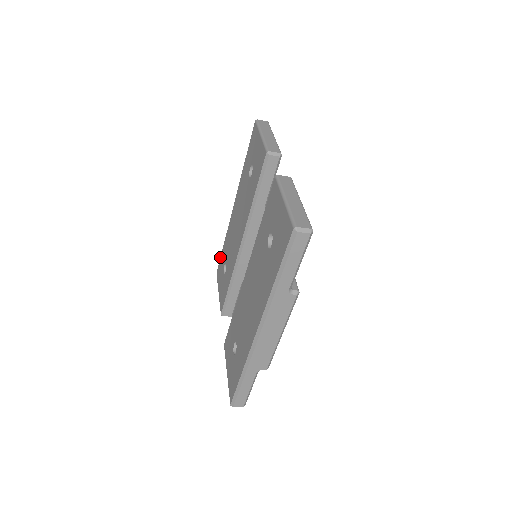
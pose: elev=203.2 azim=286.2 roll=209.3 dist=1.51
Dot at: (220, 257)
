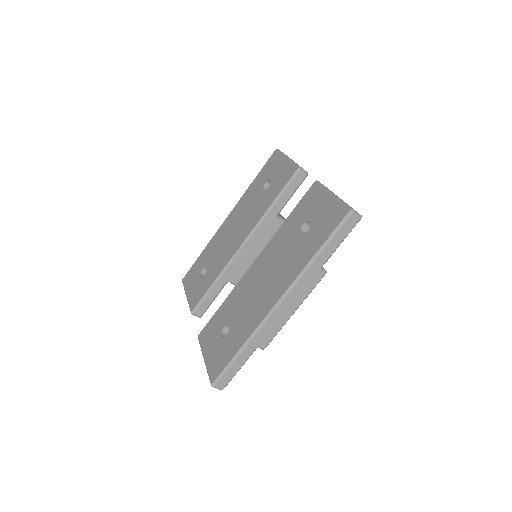
Dot at: (193, 264)
